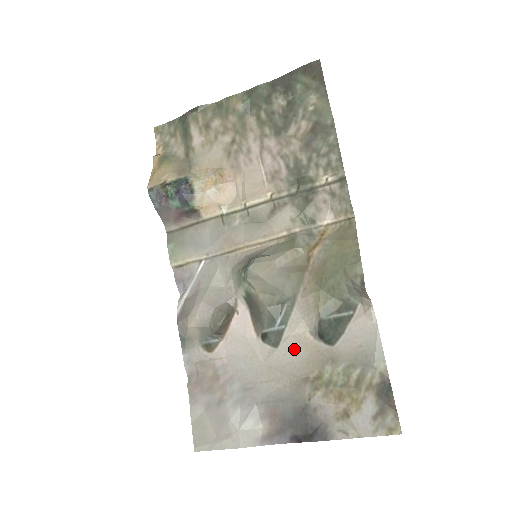
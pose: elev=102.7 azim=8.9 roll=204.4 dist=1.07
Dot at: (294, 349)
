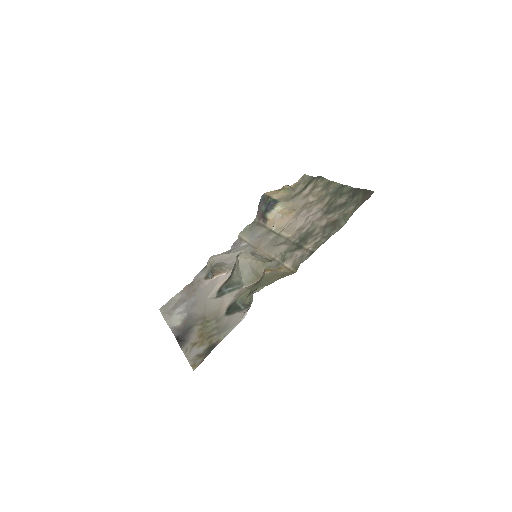
Dot at: (218, 304)
